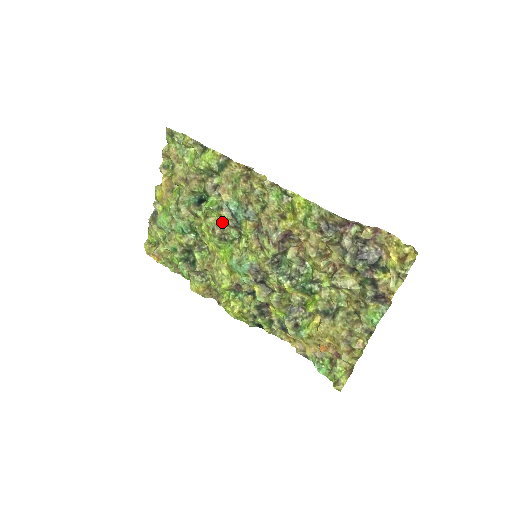
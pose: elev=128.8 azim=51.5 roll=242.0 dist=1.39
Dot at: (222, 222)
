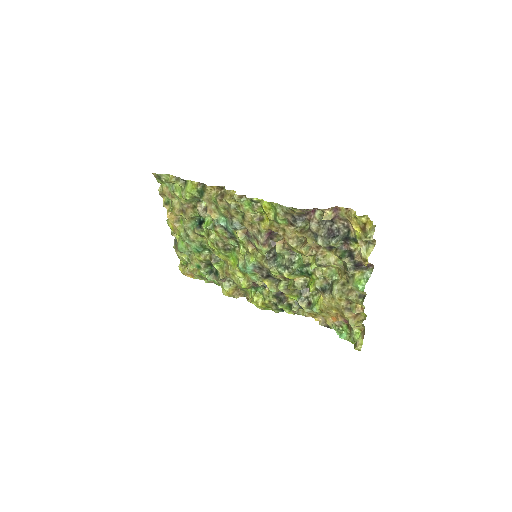
Dot at: (220, 236)
